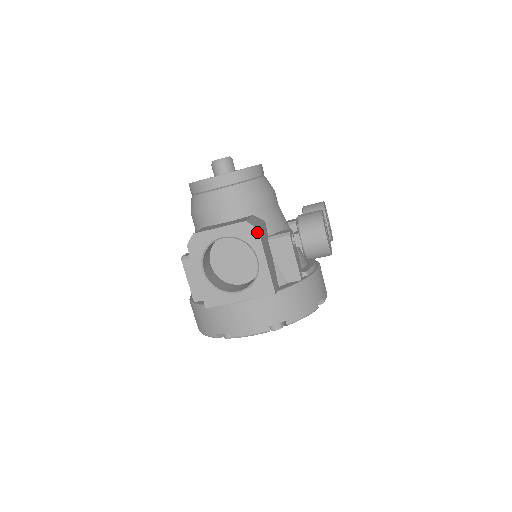
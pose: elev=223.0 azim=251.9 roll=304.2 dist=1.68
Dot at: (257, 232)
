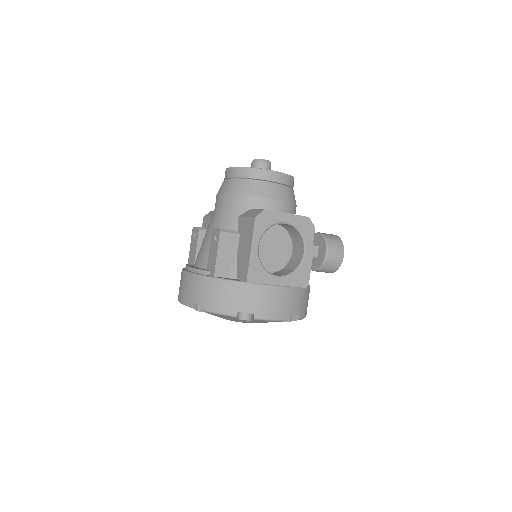
Dot at: (313, 230)
